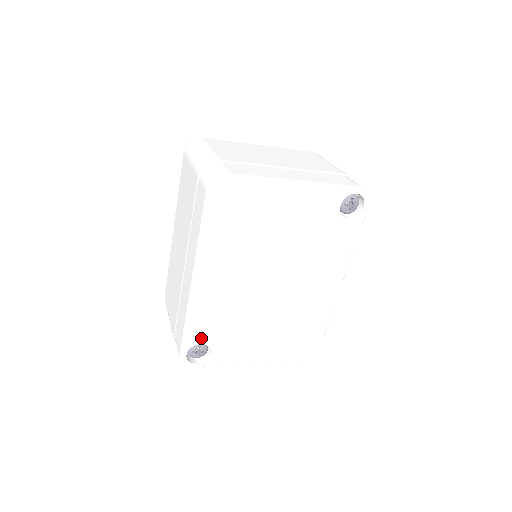
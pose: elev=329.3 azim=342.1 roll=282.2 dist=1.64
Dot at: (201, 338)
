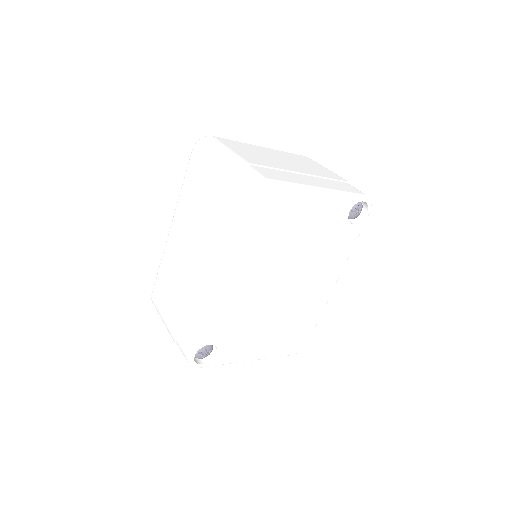
Dot at: (211, 339)
